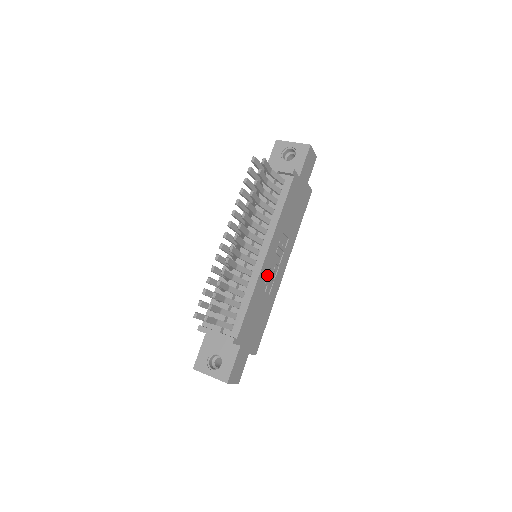
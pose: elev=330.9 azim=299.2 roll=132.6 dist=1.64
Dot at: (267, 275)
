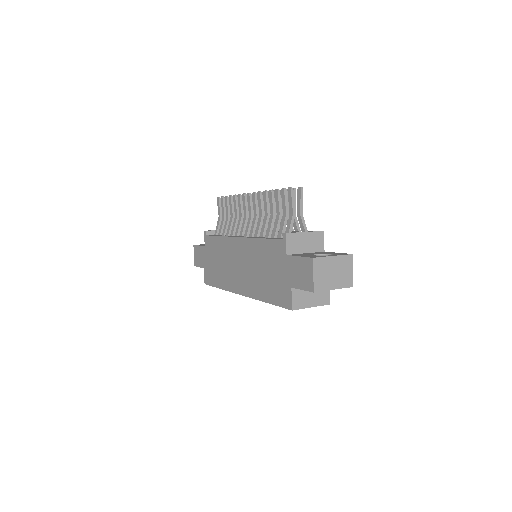
Dot at: occluded
